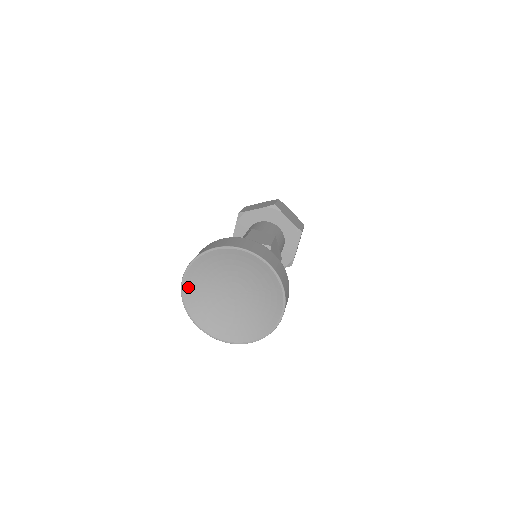
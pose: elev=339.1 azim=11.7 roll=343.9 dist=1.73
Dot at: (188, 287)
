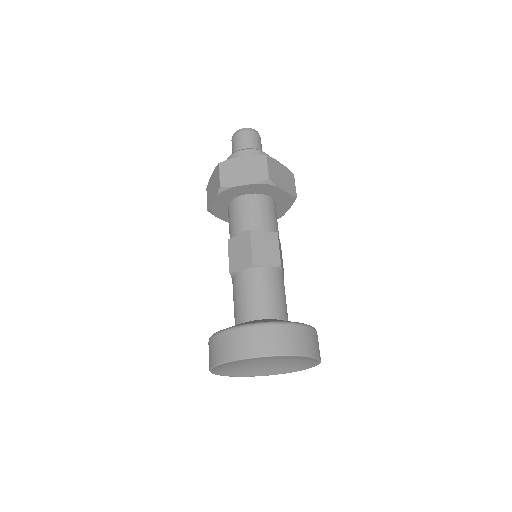
Dot at: (218, 367)
